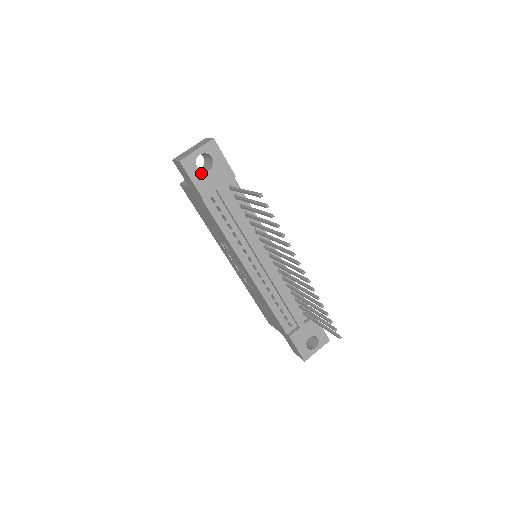
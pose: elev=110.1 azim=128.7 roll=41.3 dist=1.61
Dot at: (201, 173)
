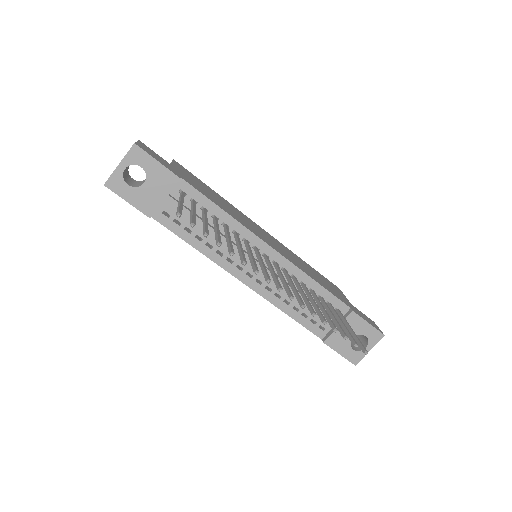
Dot at: (135, 190)
